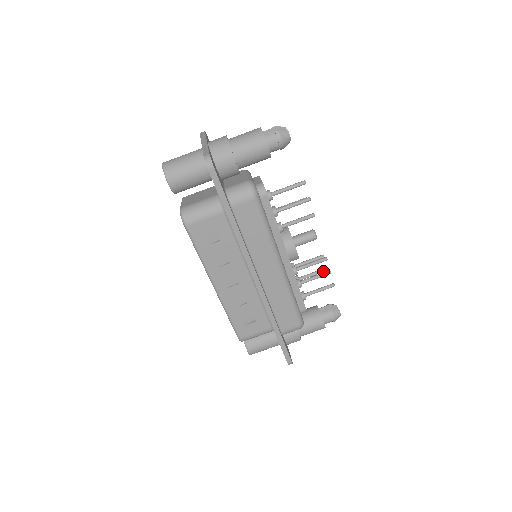
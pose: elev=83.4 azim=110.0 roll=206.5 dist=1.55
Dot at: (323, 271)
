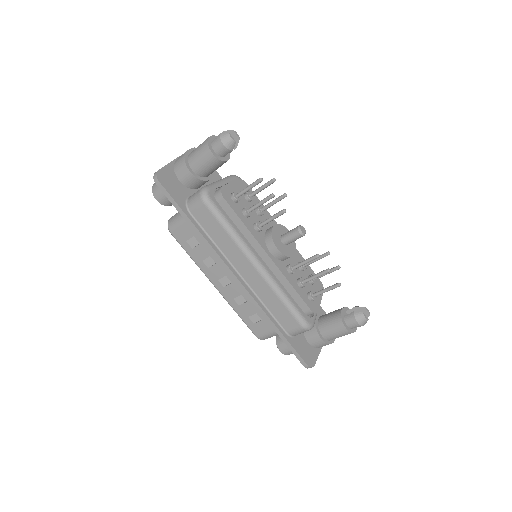
Dot at: (335, 269)
